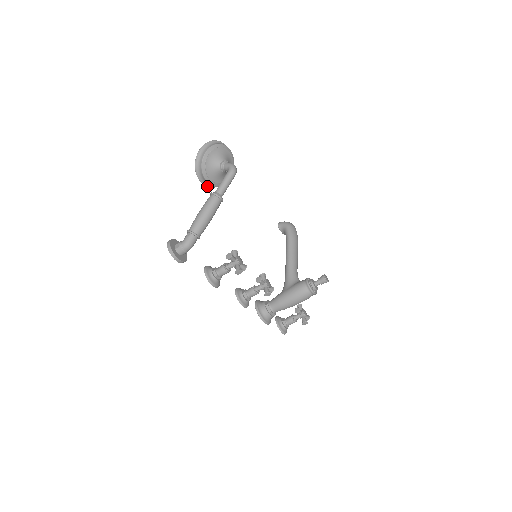
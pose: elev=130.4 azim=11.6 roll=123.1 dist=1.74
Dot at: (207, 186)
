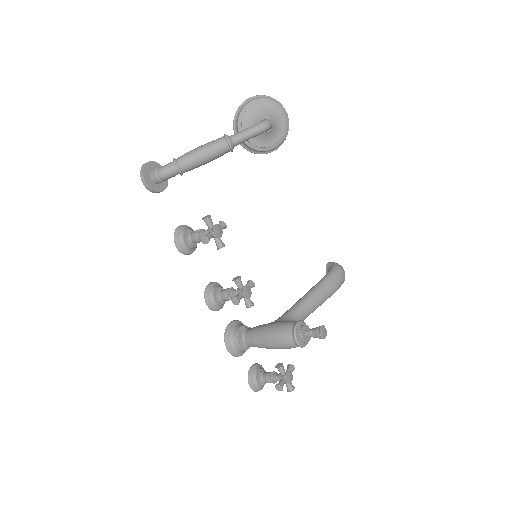
Dot at: (241, 144)
